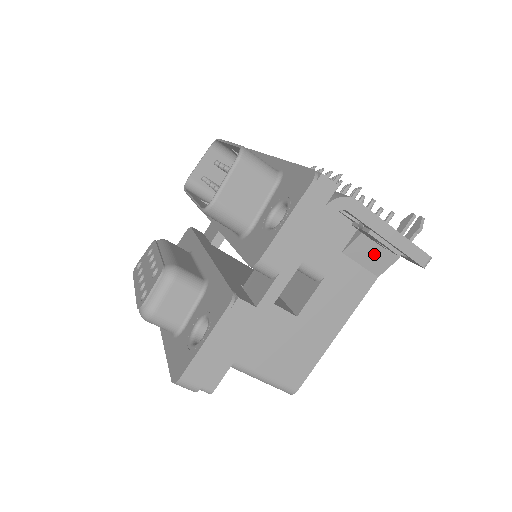
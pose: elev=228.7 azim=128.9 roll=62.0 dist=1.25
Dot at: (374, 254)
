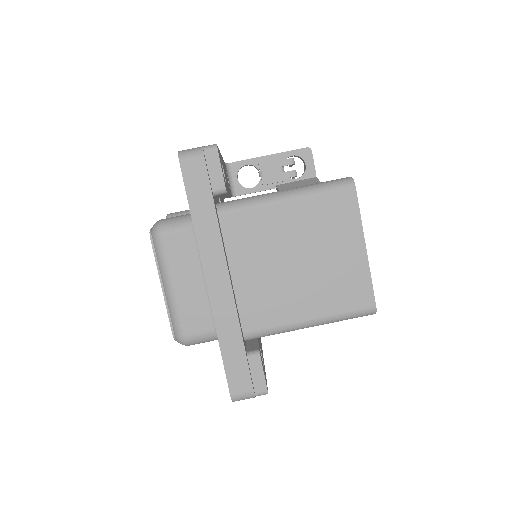
Dot at: (300, 184)
